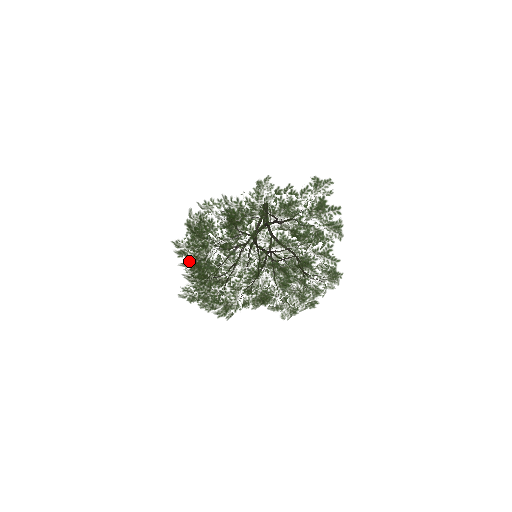
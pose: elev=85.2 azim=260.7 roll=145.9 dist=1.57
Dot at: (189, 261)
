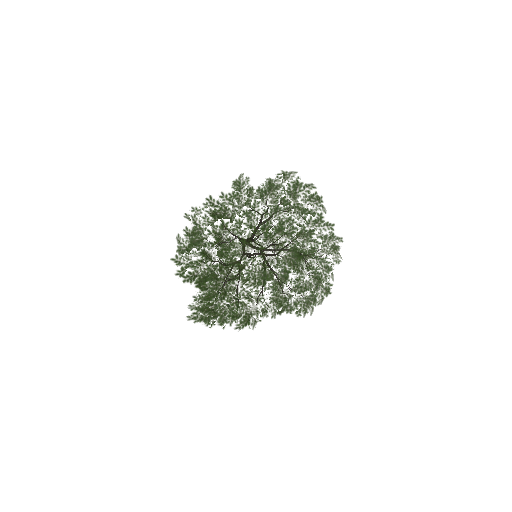
Dot at: occluded
